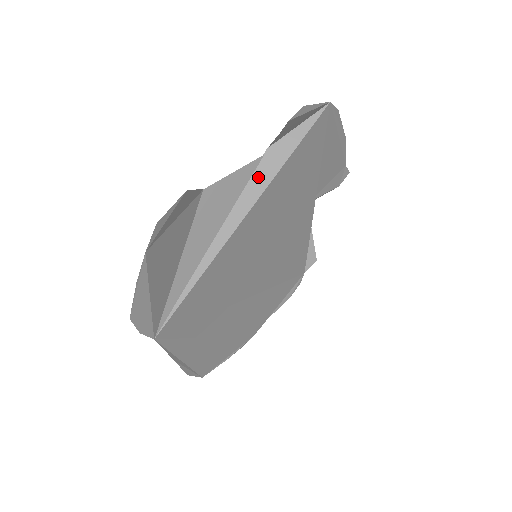
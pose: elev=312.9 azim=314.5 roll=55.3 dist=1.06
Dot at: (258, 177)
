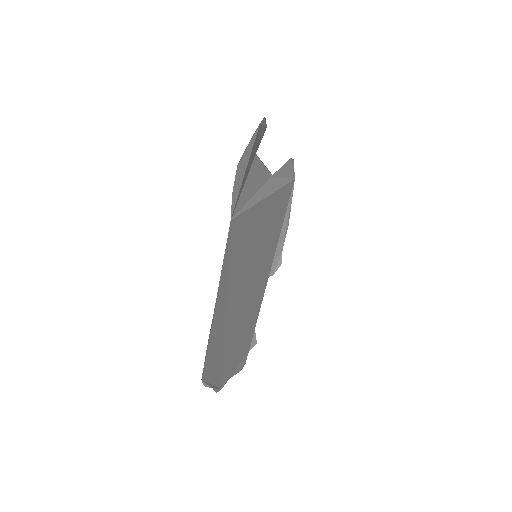
Dot at: (271, 183)
